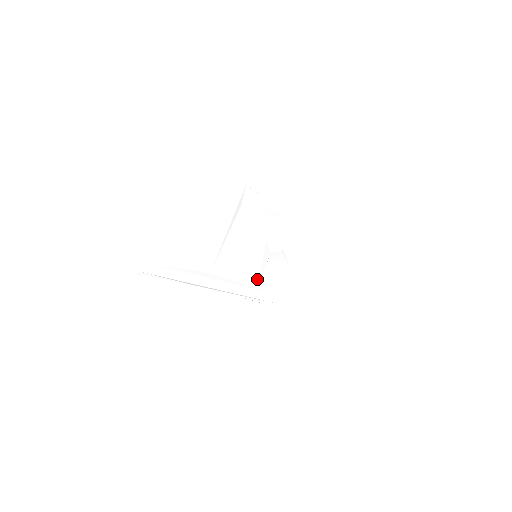
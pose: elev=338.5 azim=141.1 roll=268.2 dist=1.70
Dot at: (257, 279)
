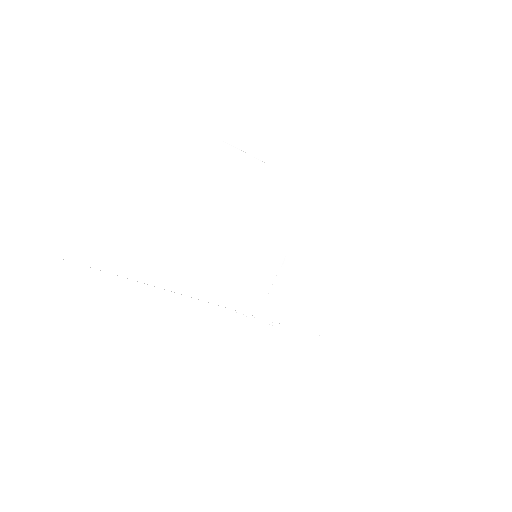
Dot at: (261, 290)
